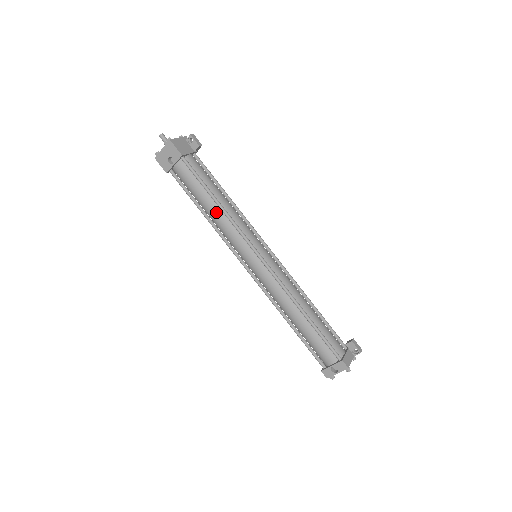
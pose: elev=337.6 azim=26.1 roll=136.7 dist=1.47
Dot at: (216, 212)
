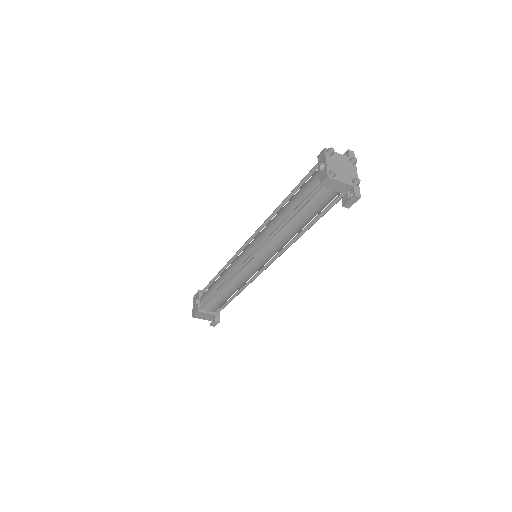
Dot at: (221, 276)
